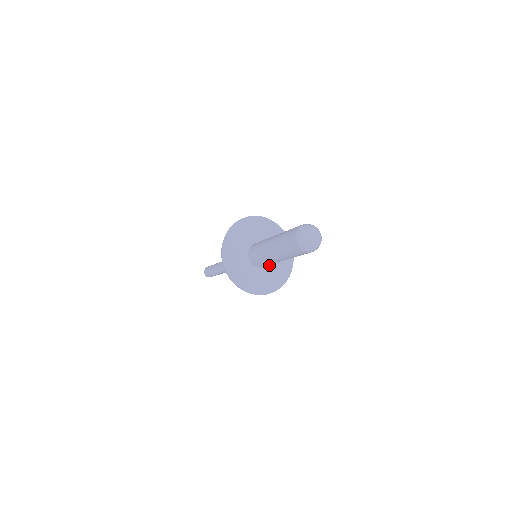
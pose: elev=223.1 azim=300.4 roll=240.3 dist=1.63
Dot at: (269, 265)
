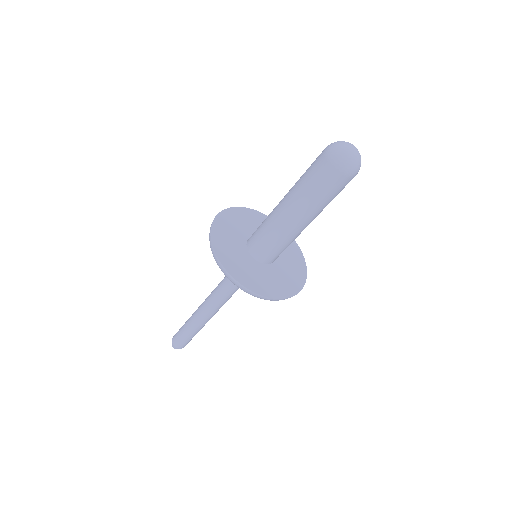
Dot at: (276, 265)
